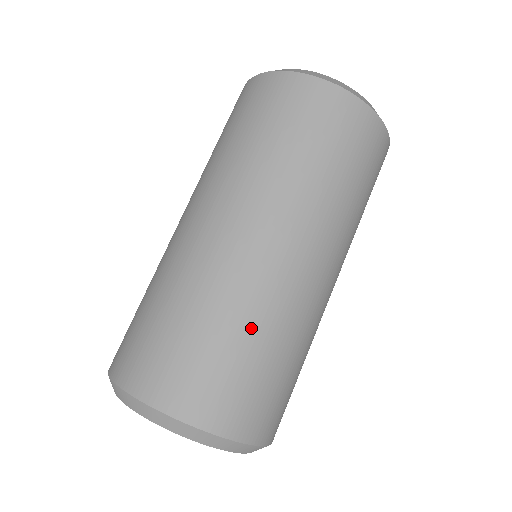
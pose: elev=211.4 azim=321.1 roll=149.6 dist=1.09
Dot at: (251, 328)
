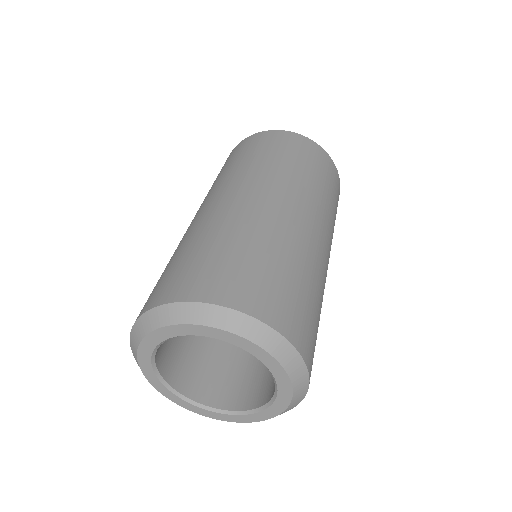
Dot at: (227, 236)
